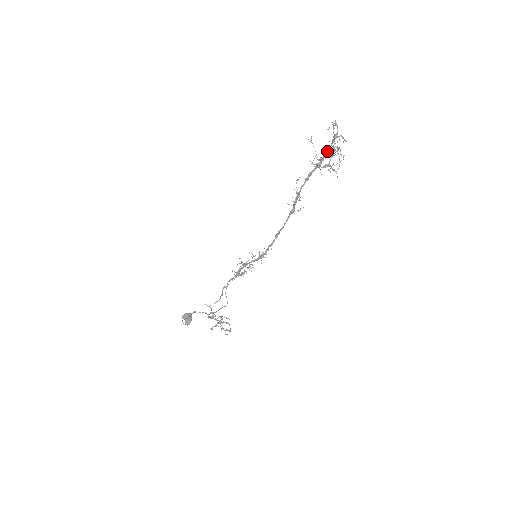
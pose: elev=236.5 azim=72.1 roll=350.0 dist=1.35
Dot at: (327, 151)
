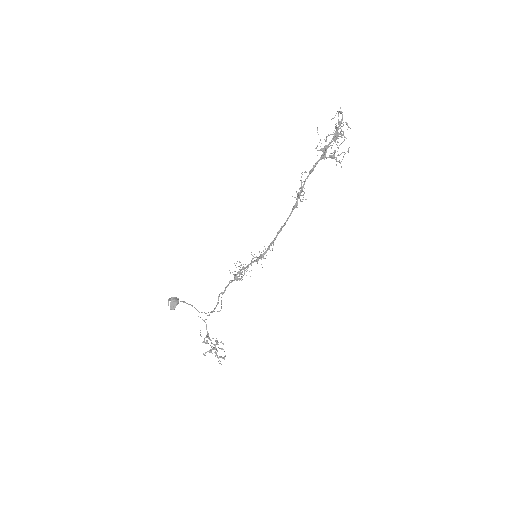
Dot at: occluded
